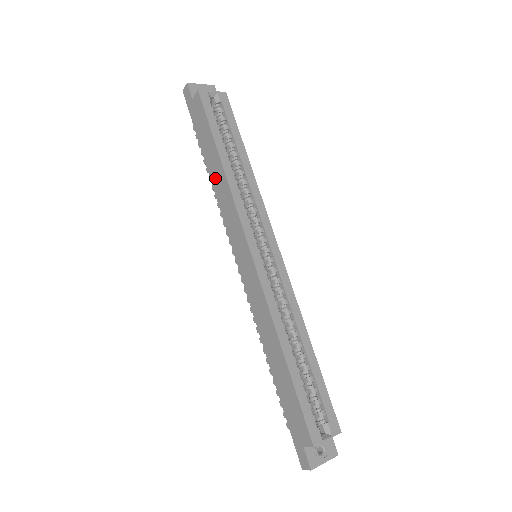
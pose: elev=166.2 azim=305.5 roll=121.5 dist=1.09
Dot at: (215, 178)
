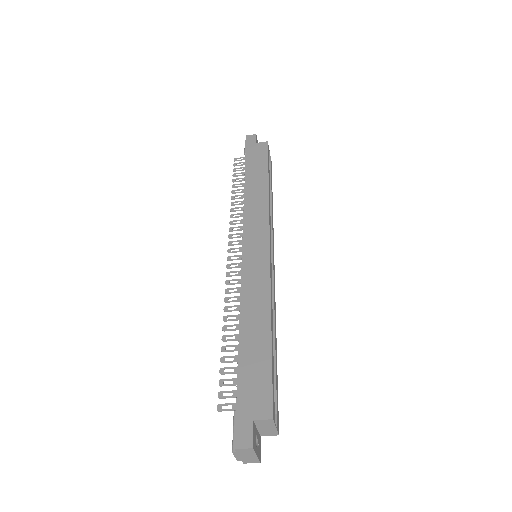
Dot at: (252, 189)
